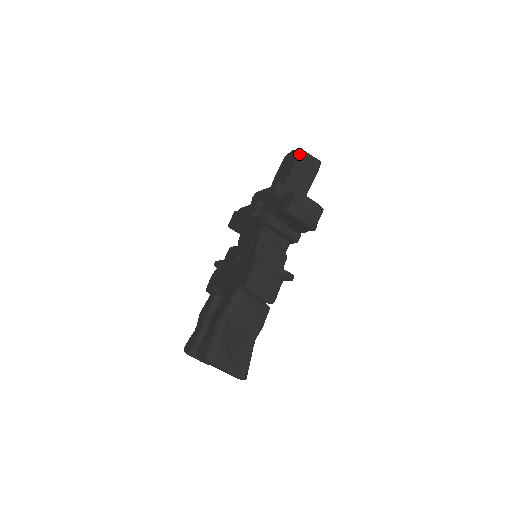
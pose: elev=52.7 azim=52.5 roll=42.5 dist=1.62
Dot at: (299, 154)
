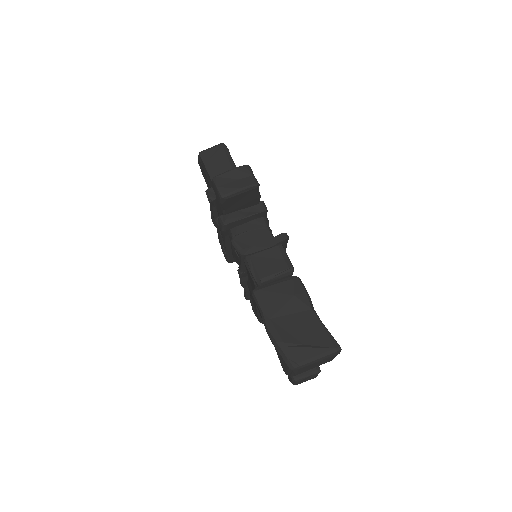
Dot at: (201, 157)
